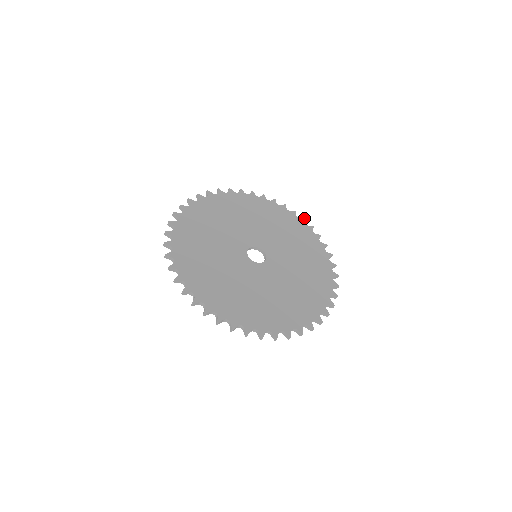
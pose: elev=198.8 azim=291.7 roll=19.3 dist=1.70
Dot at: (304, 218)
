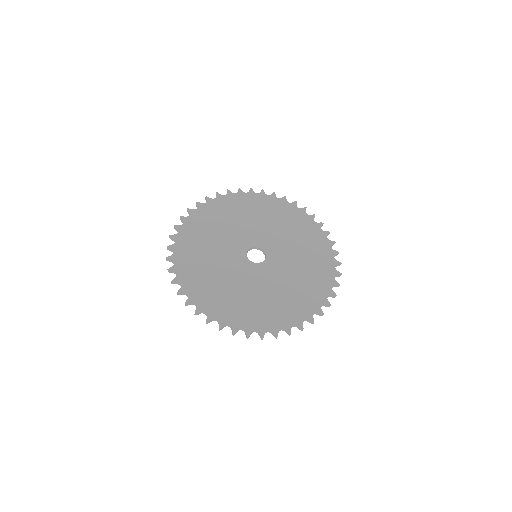
Dot at: (305, 207)
